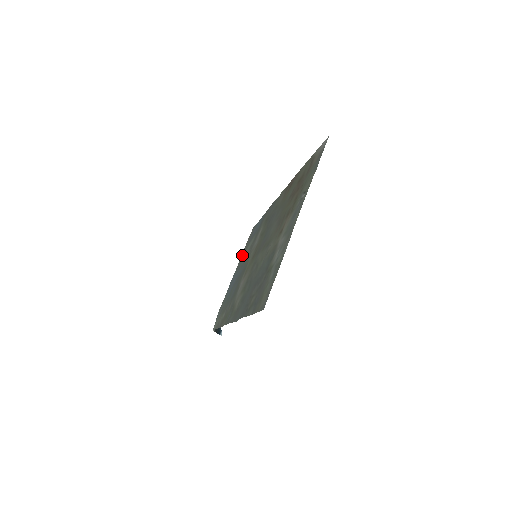
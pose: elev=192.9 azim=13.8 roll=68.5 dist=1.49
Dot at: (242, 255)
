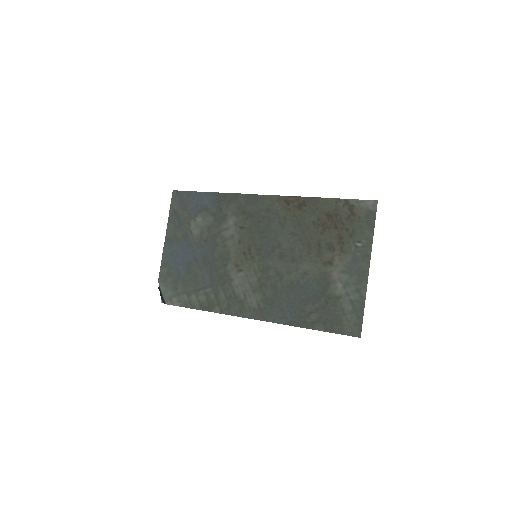
Dot at: (176, 224)
